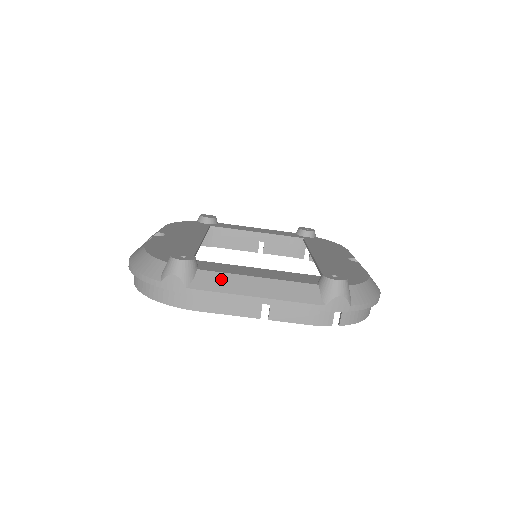
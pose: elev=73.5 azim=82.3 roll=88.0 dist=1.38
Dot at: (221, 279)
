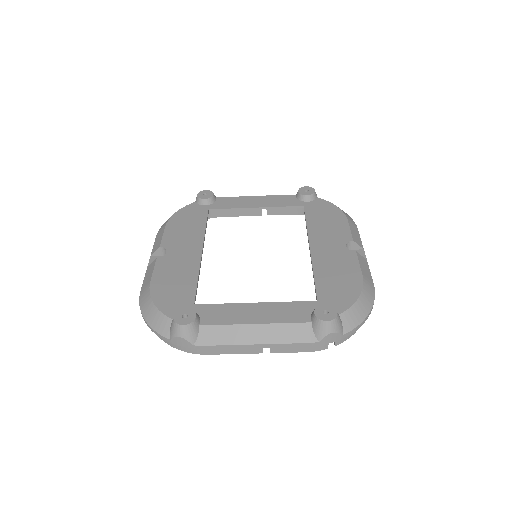
Dot at: (222, 332)
